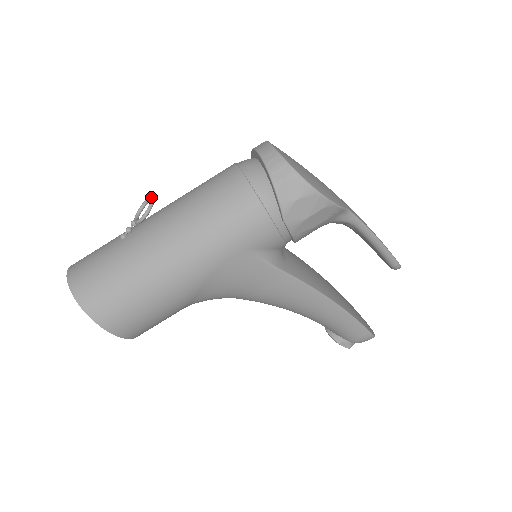
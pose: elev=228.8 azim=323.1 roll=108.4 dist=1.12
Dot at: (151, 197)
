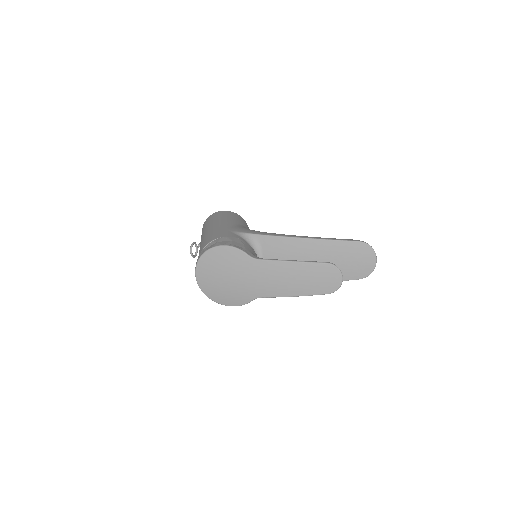
Dot at: (190, 250)
